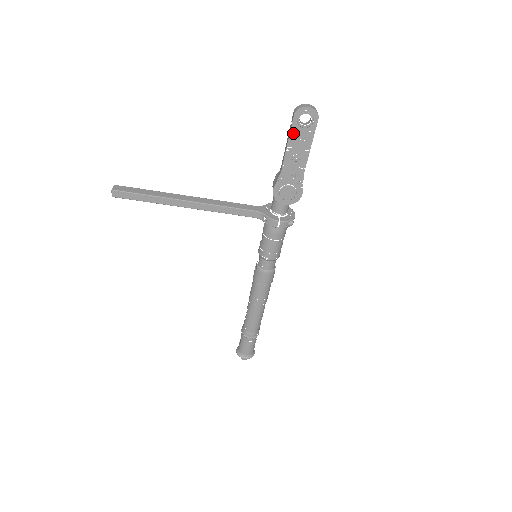
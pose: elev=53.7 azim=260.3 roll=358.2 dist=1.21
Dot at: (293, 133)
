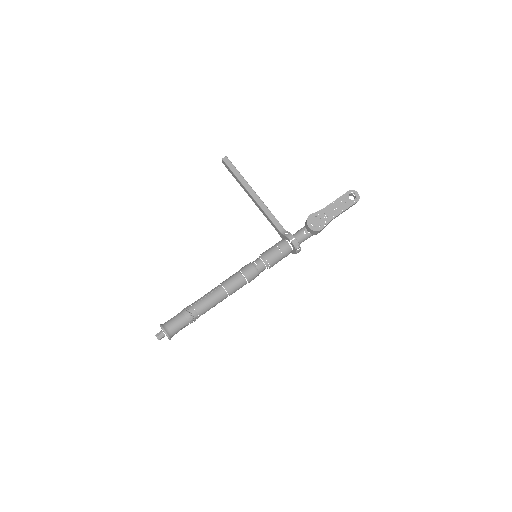
Dot at: (342, 197)
